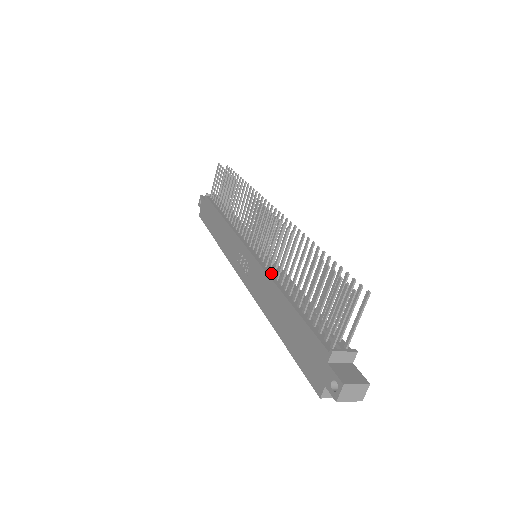
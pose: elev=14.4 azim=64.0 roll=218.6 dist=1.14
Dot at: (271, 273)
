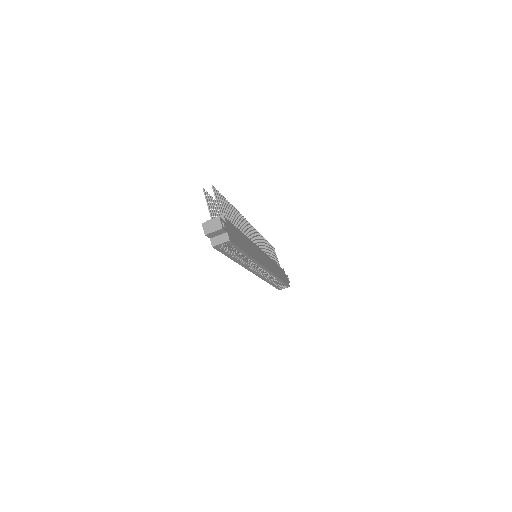
Dot at: occluded
